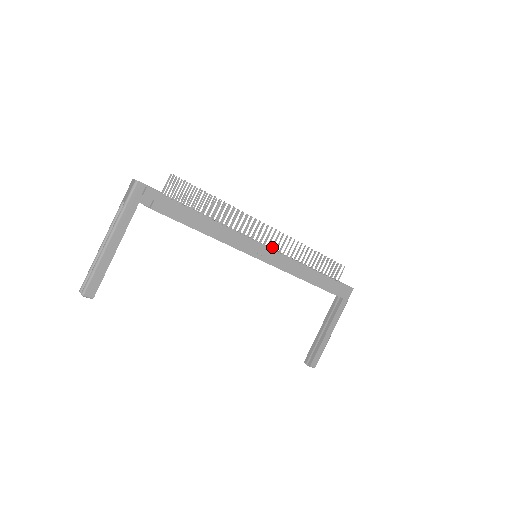
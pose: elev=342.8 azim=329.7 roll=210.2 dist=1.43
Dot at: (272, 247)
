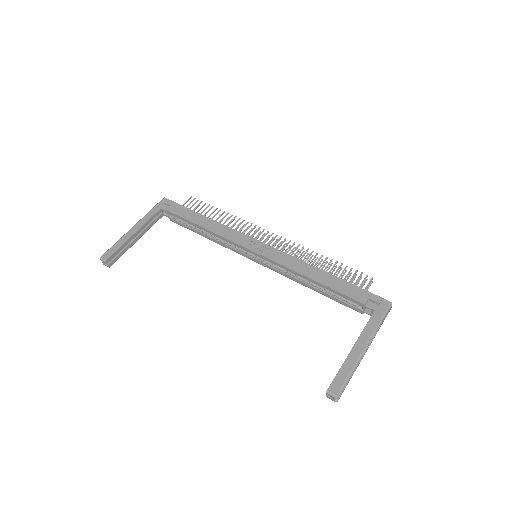
Dot at: occluded
